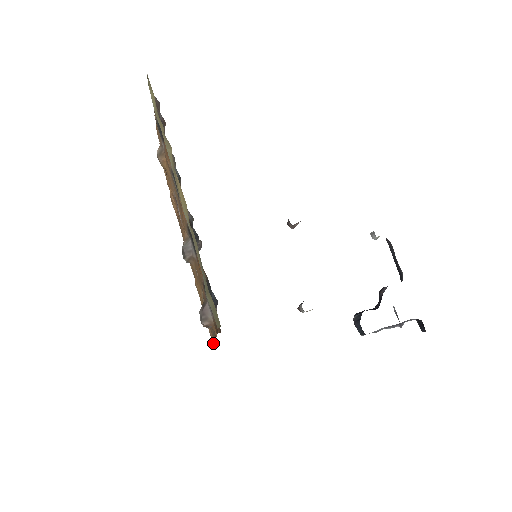
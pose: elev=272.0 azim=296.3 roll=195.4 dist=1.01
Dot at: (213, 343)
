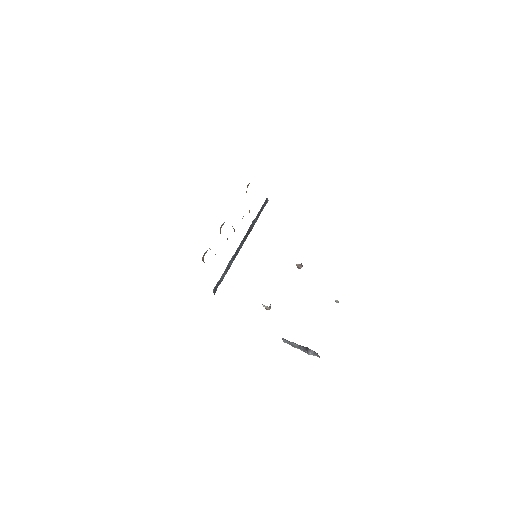
Dot at: occluded
